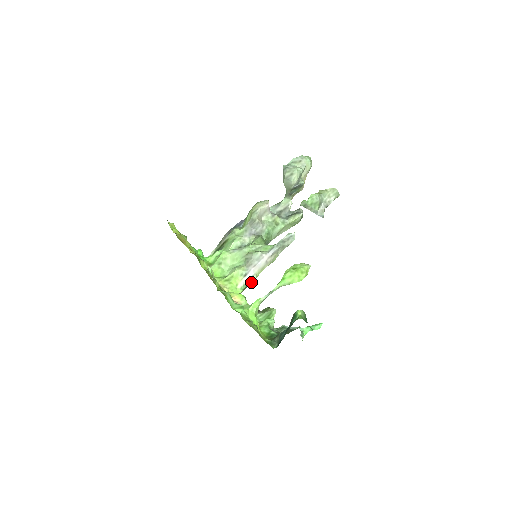
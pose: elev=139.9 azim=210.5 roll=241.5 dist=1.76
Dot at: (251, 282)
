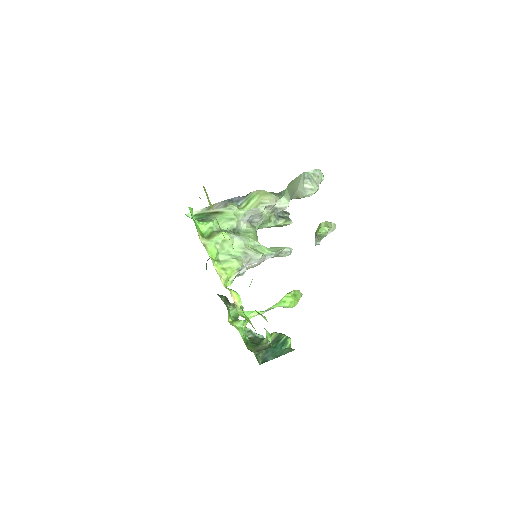
Dot at: (238, 276)
